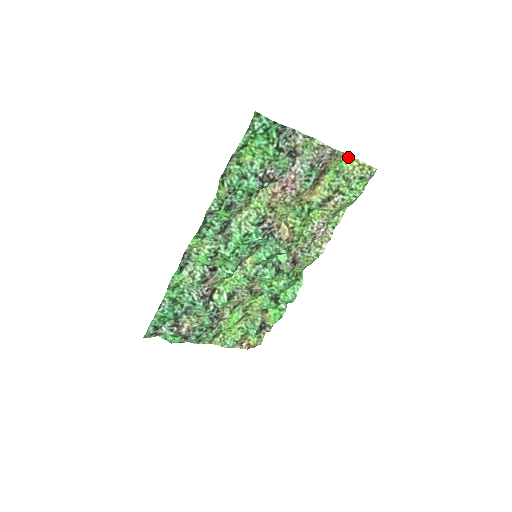
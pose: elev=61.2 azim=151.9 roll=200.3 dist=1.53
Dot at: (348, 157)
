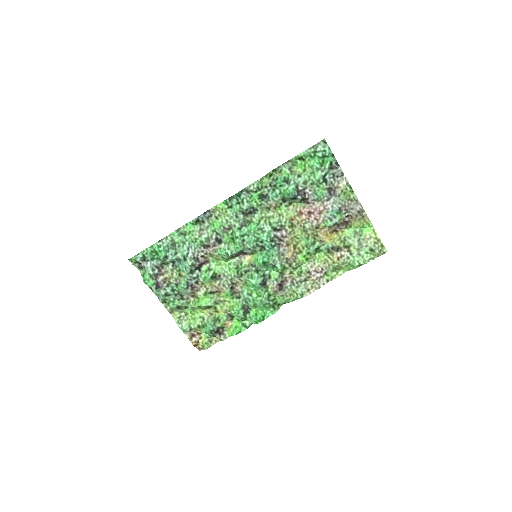
Dot at: (370, 227)
